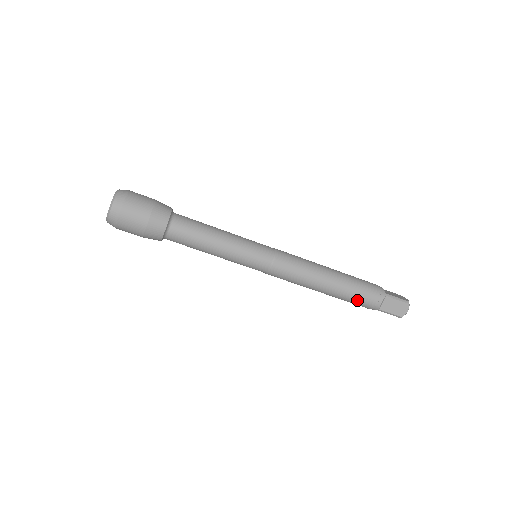
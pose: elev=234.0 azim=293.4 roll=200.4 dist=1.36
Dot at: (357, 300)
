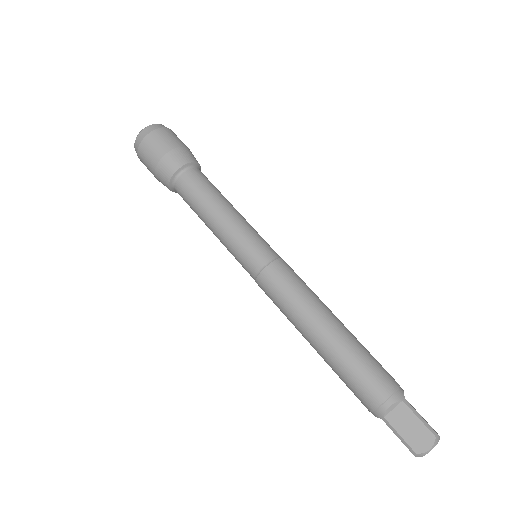
Dot at: (375, 362)
